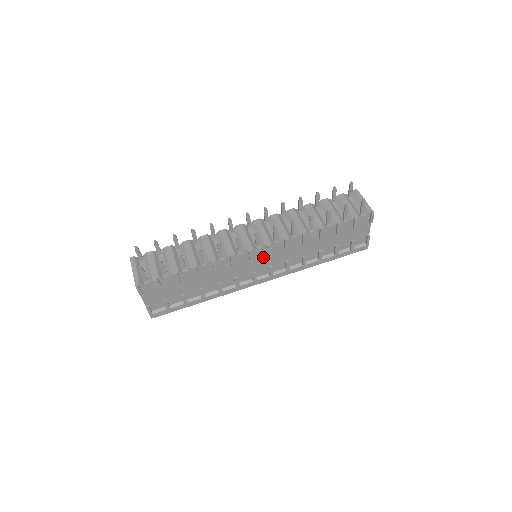
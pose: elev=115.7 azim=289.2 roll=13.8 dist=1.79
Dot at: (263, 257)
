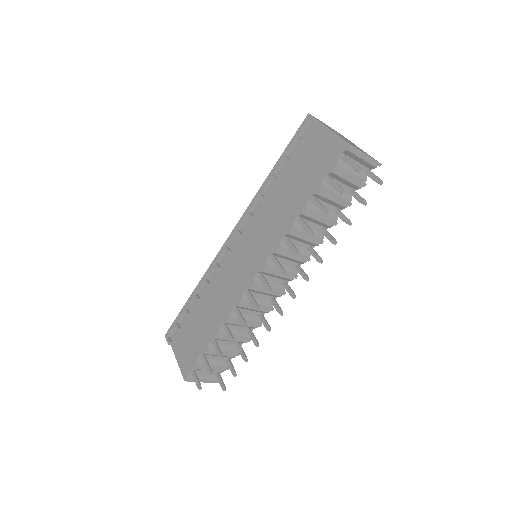
Dot at: occluded
